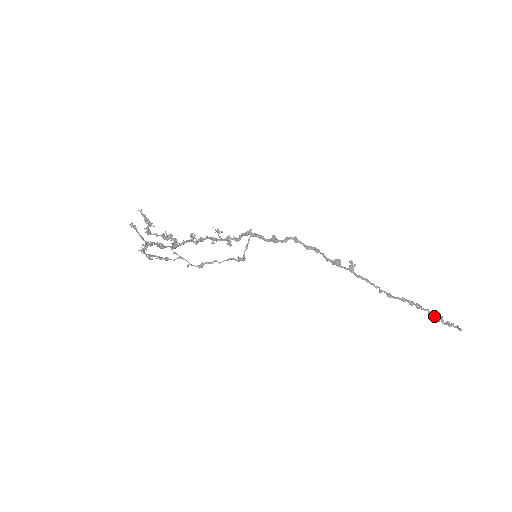
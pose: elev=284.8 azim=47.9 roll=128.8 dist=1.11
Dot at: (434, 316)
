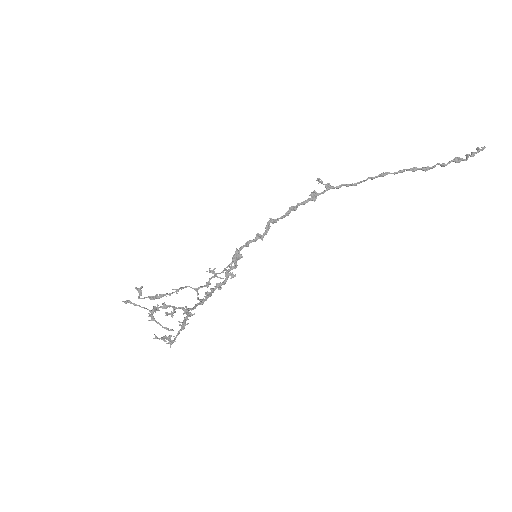
Dot at: (449, 163)
